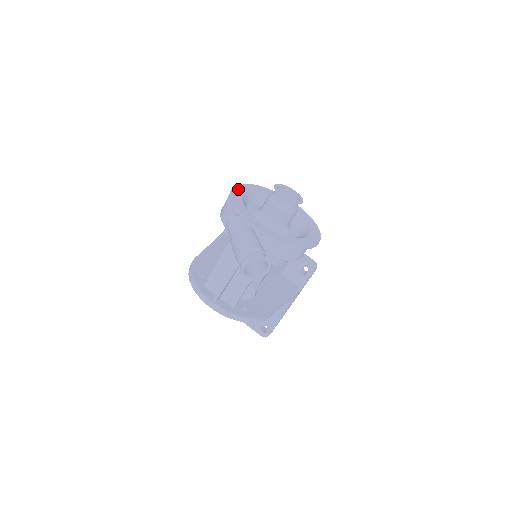
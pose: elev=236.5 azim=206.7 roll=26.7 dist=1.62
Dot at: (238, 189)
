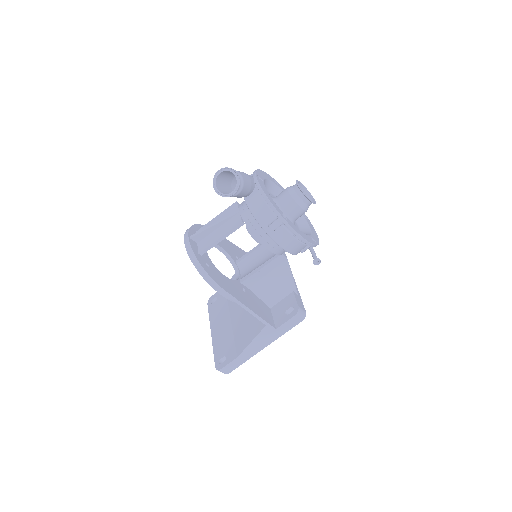
Dot at: (276, 183)
